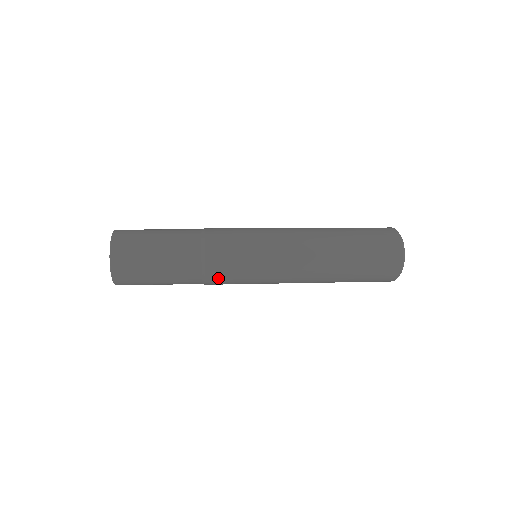
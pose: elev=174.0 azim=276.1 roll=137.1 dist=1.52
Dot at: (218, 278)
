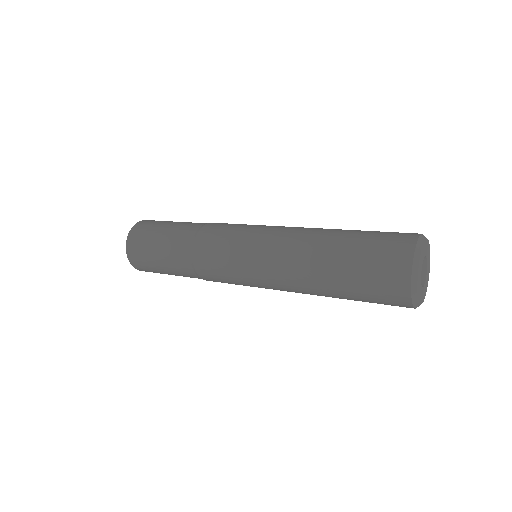
Dot at: (204, 261)
